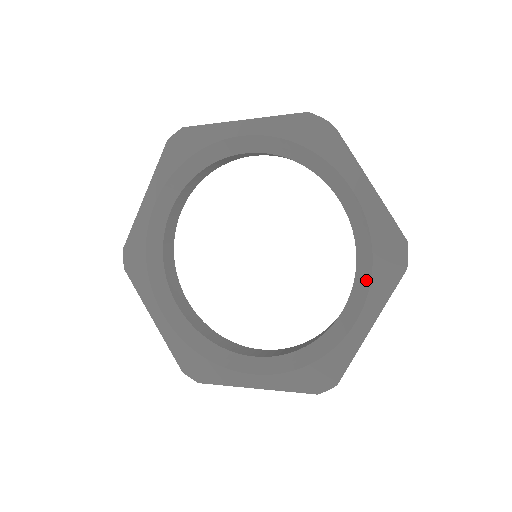
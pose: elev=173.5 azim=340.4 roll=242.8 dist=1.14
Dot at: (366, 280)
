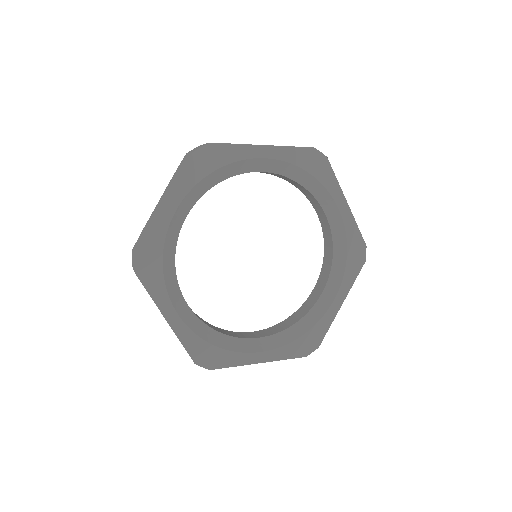
Dot at: (319, 187)
